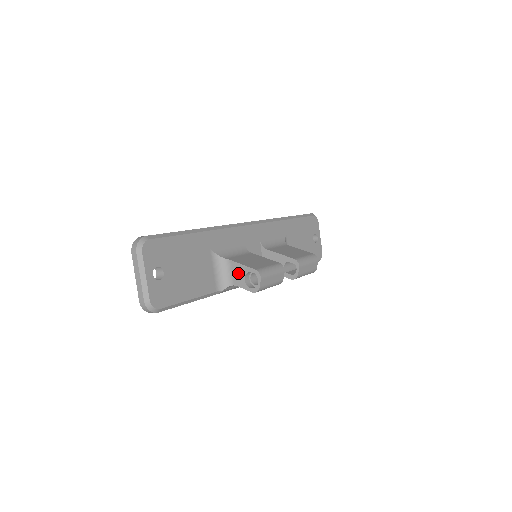
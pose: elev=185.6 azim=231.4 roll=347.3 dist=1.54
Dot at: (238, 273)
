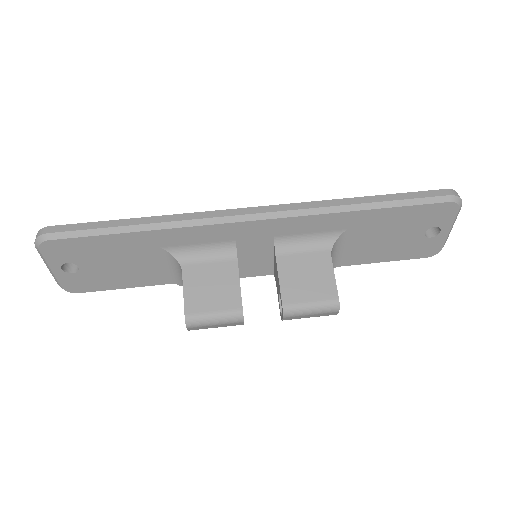
Dot at: occluded
